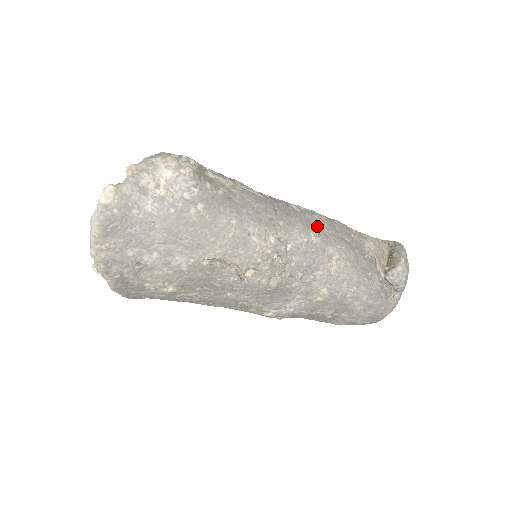
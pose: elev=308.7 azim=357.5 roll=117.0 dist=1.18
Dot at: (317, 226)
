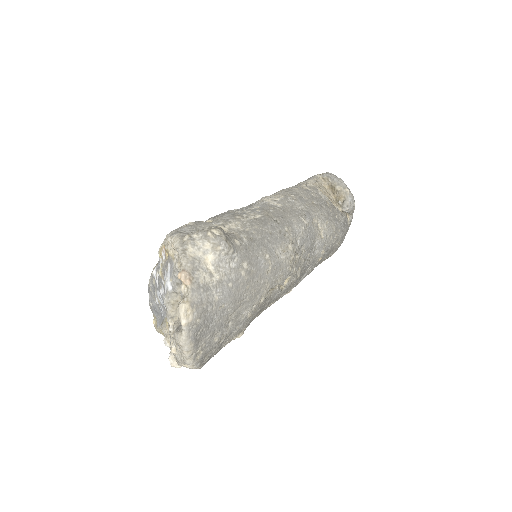
Dot at: (298, 209)
